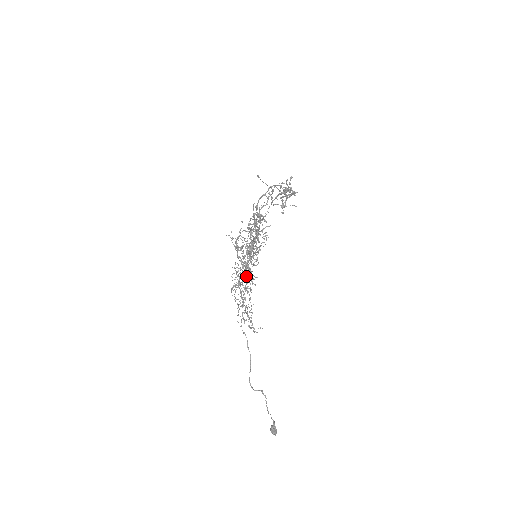
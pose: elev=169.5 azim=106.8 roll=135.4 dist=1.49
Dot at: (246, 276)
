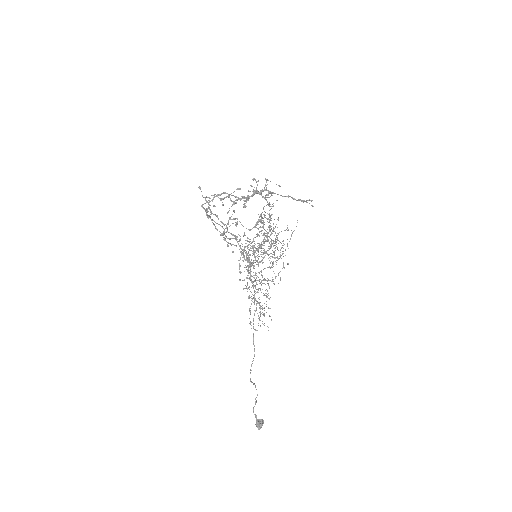
Dot at: (247, 275)
